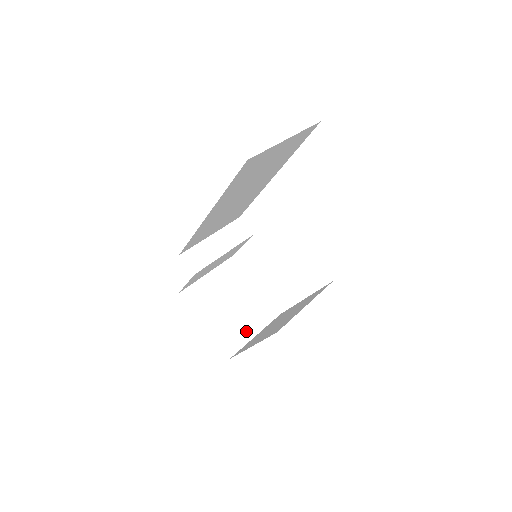
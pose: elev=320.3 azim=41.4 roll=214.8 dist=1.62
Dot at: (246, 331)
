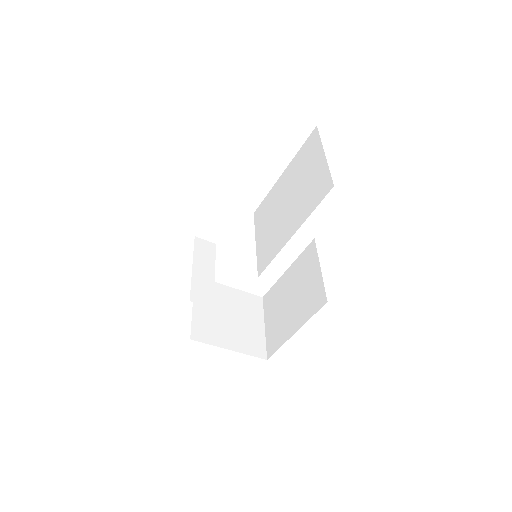
Dot at: (256, 329)
